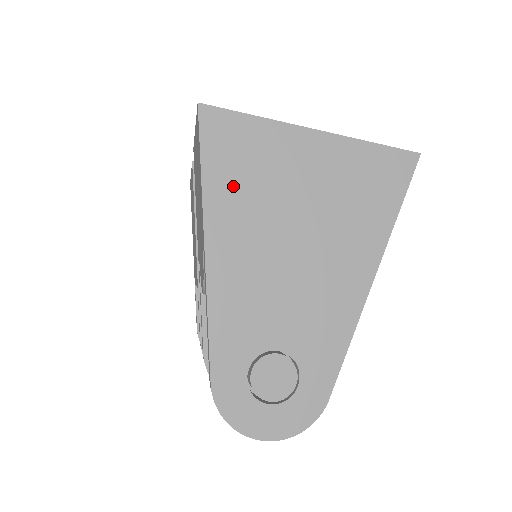
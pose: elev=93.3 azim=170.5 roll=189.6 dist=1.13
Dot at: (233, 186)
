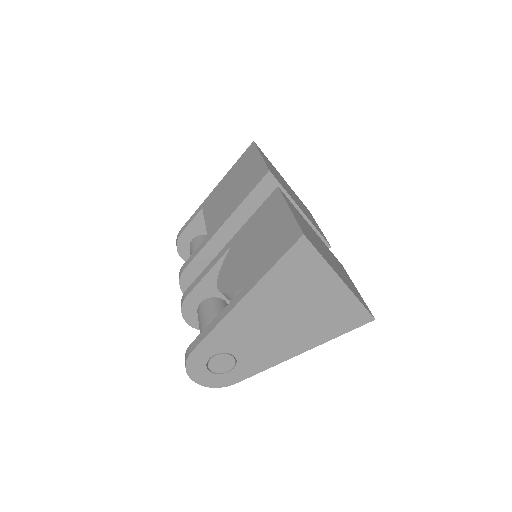
Dot at: (281, 281)
